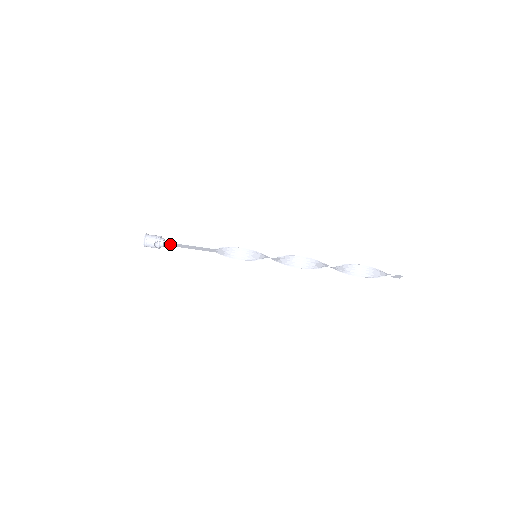
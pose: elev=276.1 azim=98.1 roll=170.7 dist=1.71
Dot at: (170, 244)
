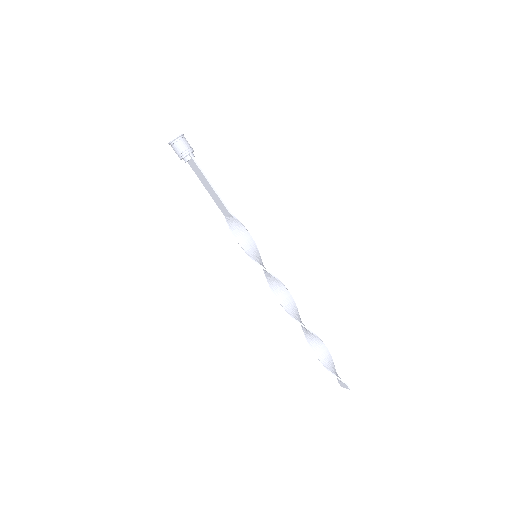
Dot at: (195, 166)
